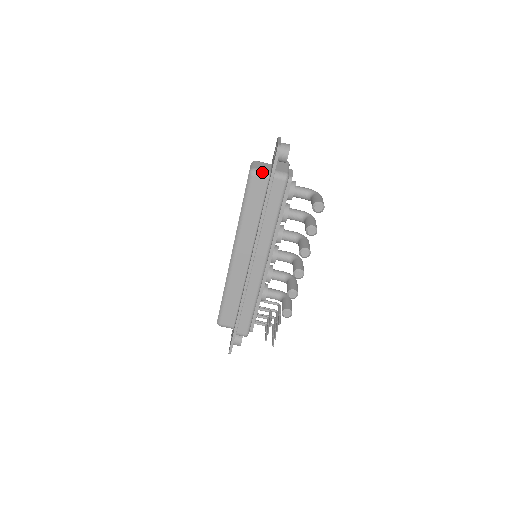
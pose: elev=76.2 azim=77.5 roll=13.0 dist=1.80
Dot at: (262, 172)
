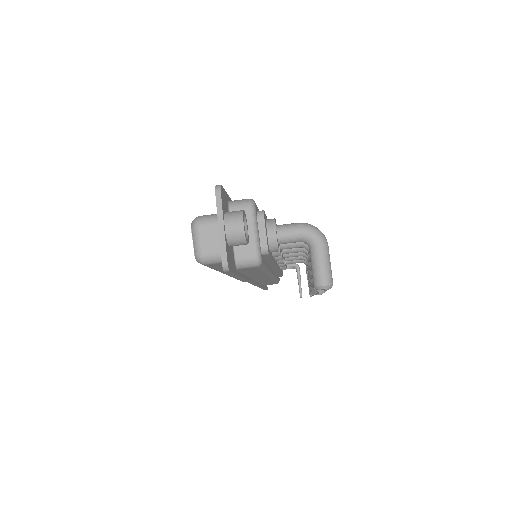
Dot at: (216, 259)
